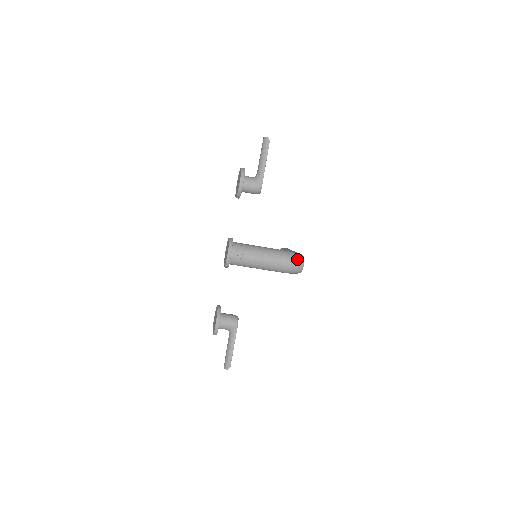
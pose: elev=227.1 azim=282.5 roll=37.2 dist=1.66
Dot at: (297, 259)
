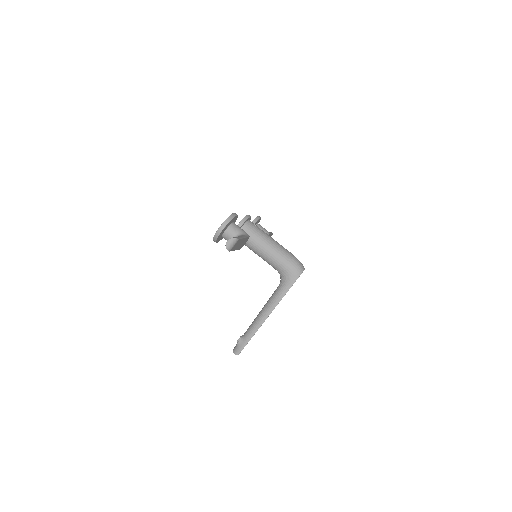
Dot at: occluded
